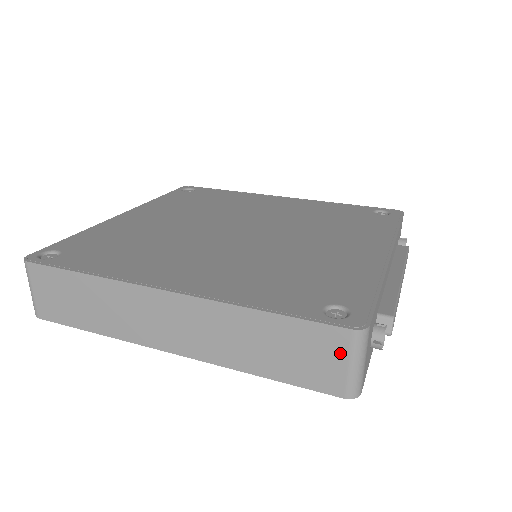
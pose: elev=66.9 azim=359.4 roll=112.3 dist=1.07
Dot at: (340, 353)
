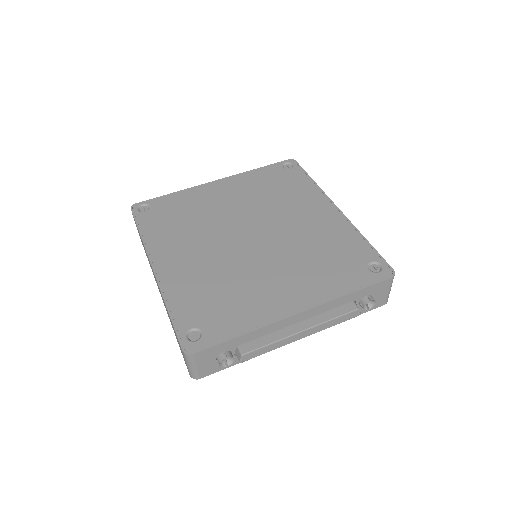
Dot at: (183, 355)
